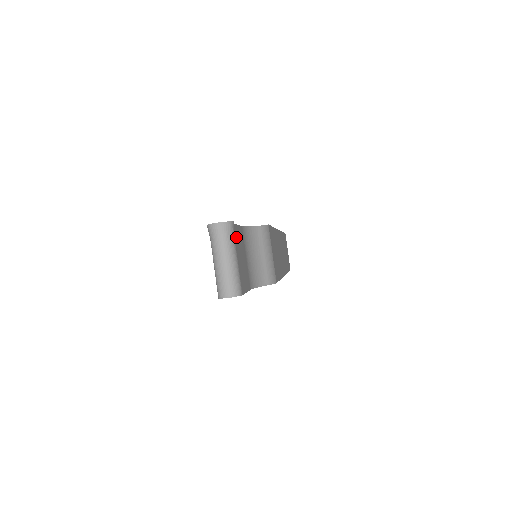
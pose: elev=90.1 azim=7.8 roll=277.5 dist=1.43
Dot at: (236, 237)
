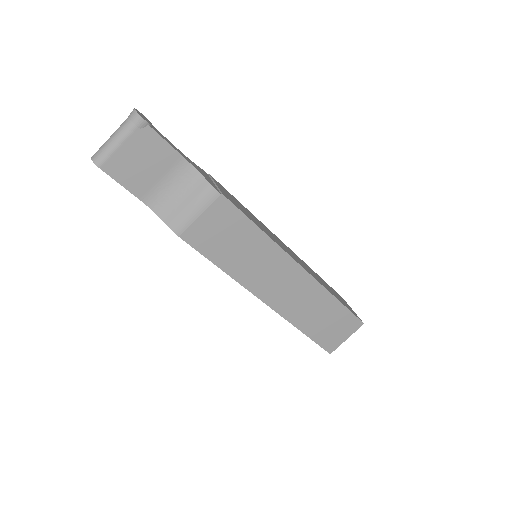
Dot at: (143, 137)
